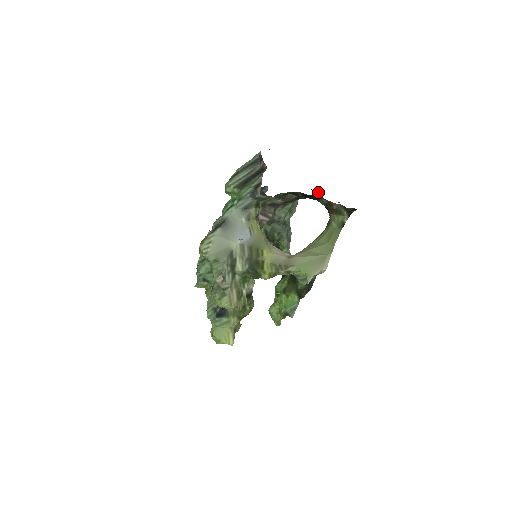
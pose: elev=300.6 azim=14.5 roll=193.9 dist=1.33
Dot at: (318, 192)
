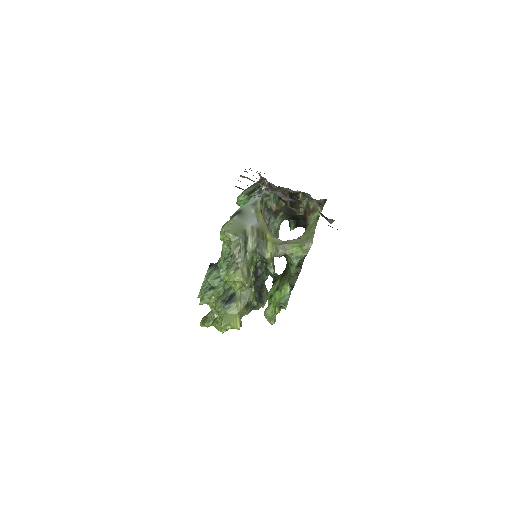
Dot at: (294, 220)
